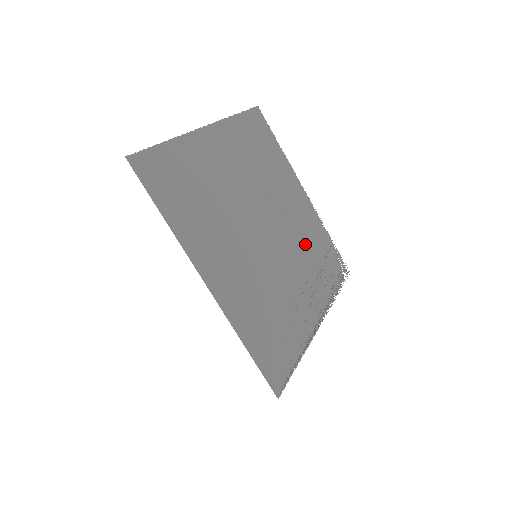
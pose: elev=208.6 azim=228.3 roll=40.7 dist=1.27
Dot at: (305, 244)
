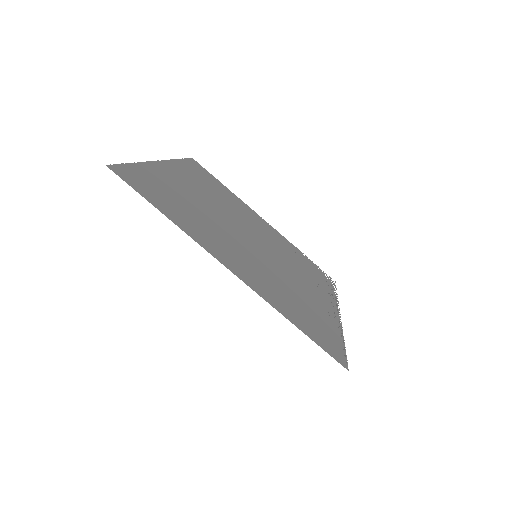
Dot at: (288, 255)
